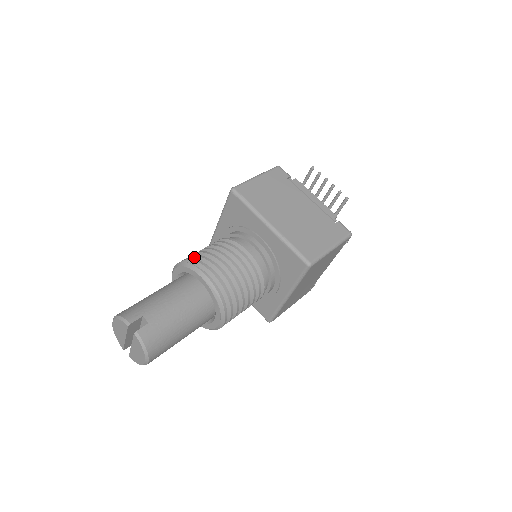
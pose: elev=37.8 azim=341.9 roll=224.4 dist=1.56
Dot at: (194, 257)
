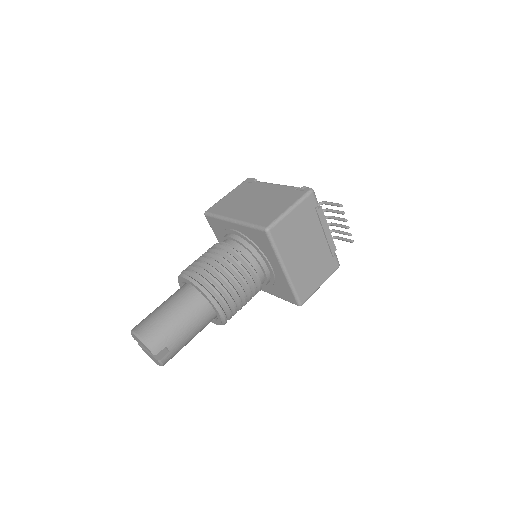
Dot at: (212, 280)
